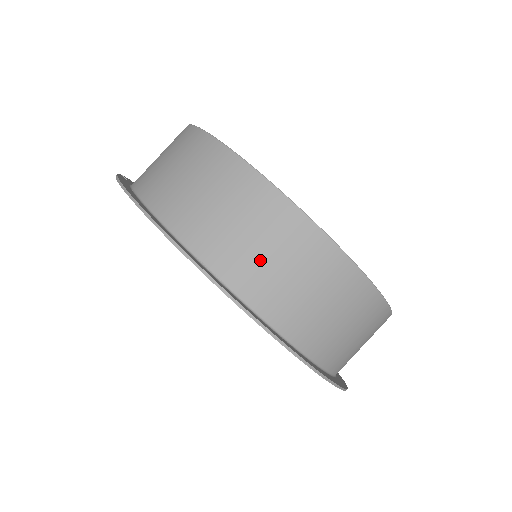
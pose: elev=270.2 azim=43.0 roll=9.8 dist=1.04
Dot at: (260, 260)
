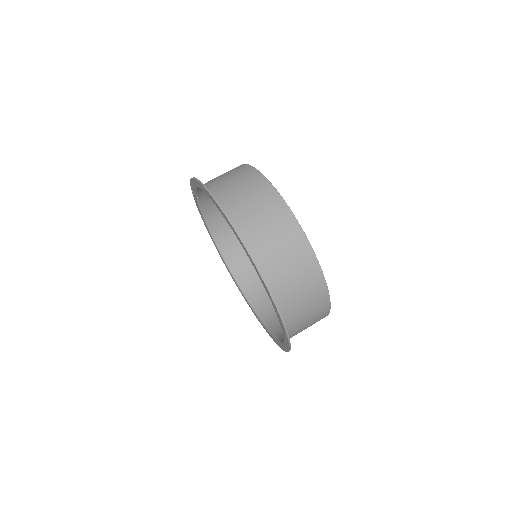
Dot at: (253, 216)
